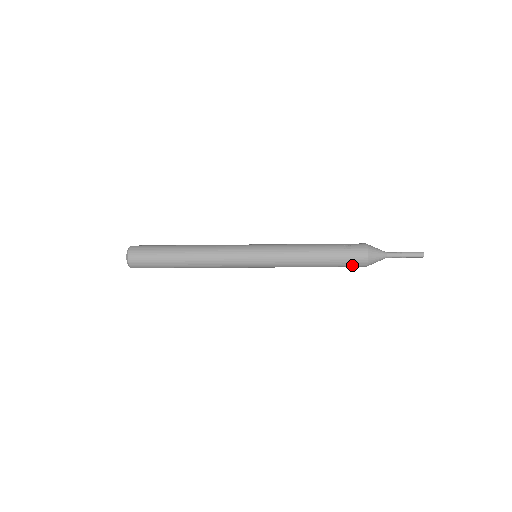
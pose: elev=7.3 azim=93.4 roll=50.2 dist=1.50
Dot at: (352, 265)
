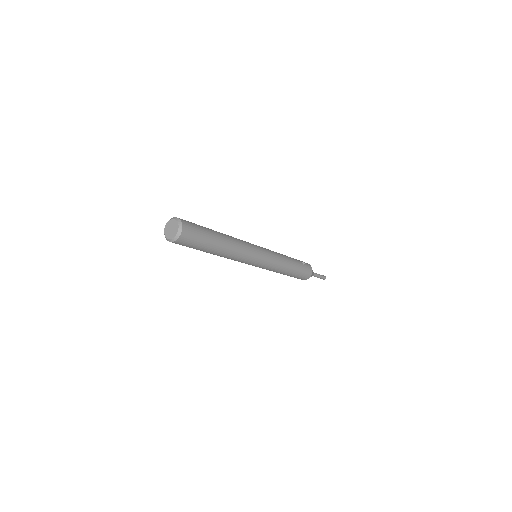
Dot at: (301, 278)
